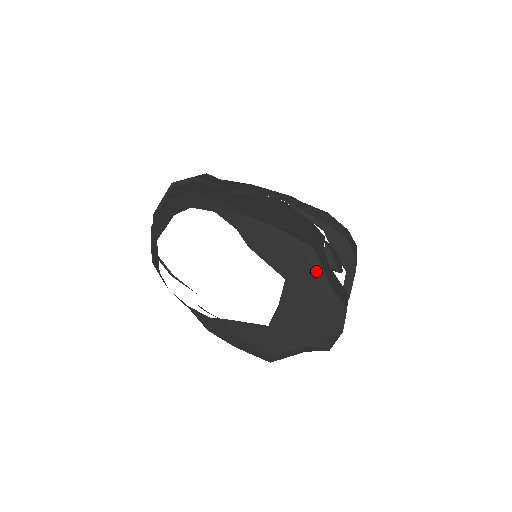
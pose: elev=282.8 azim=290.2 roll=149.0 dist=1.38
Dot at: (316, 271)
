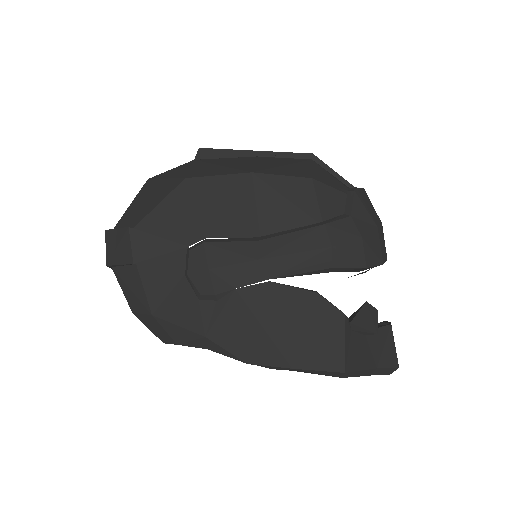
Dot at: (356, 375)
